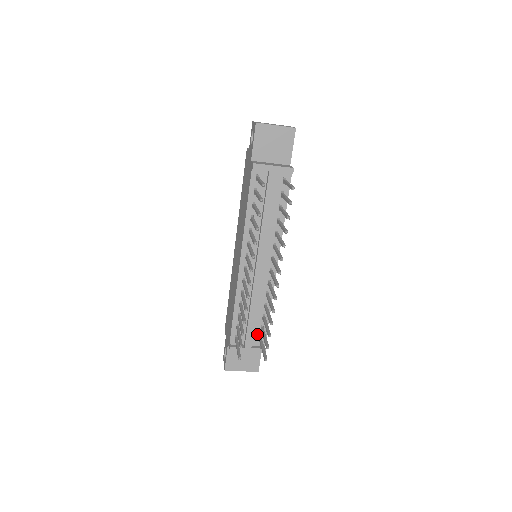
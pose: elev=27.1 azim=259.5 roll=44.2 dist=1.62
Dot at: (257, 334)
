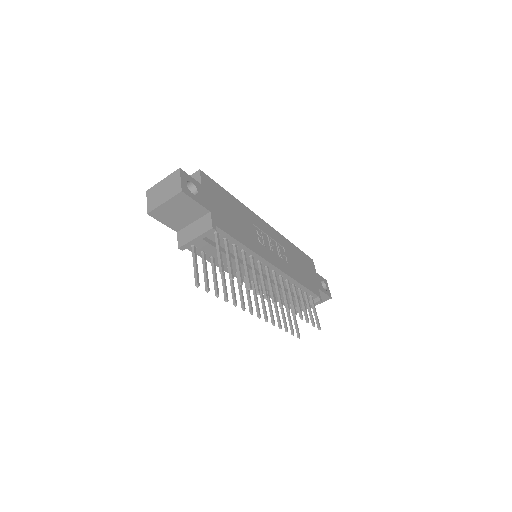
Dot at: occluded
